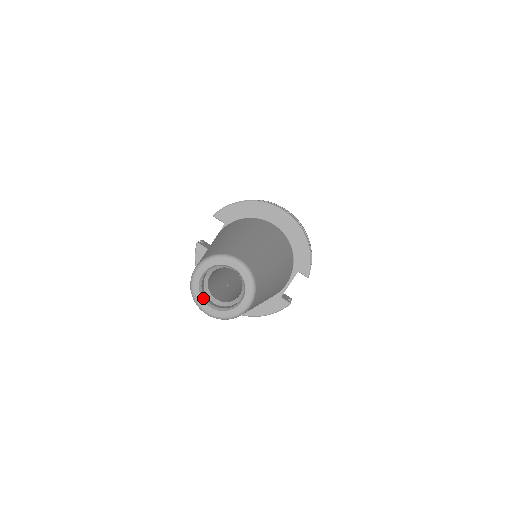
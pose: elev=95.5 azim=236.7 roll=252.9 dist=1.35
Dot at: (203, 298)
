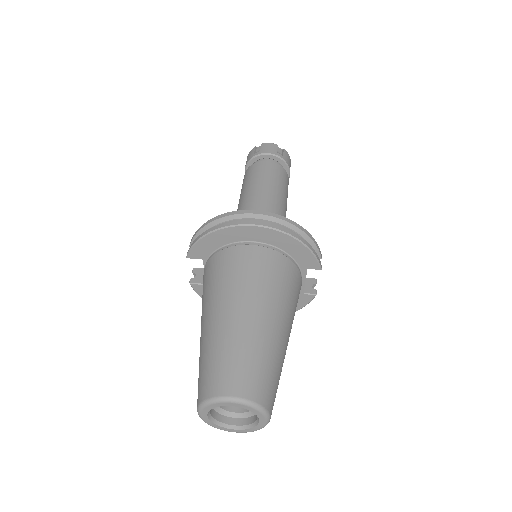
Dot at: (222, 425)
